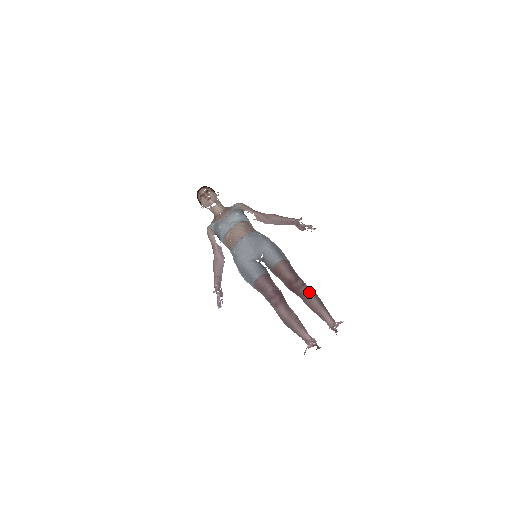
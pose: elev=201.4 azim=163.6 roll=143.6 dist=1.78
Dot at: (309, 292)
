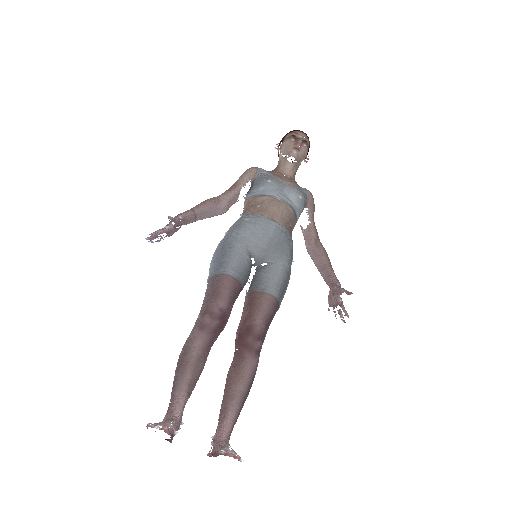
Dot at: (252, 369)
